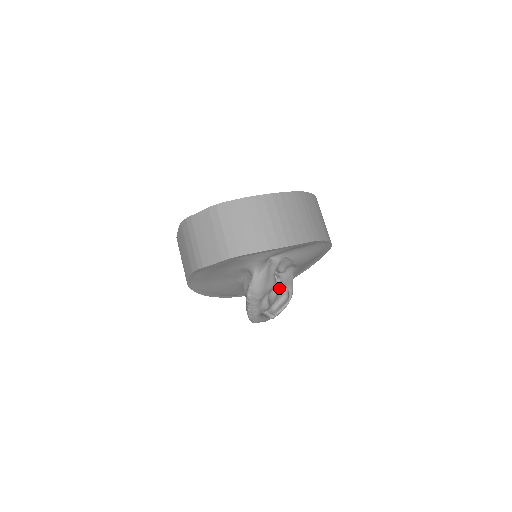
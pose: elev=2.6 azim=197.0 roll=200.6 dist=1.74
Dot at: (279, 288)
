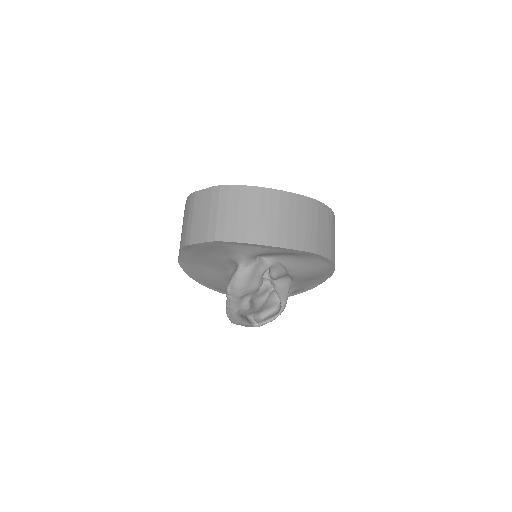
Dot at: (272, 298)
